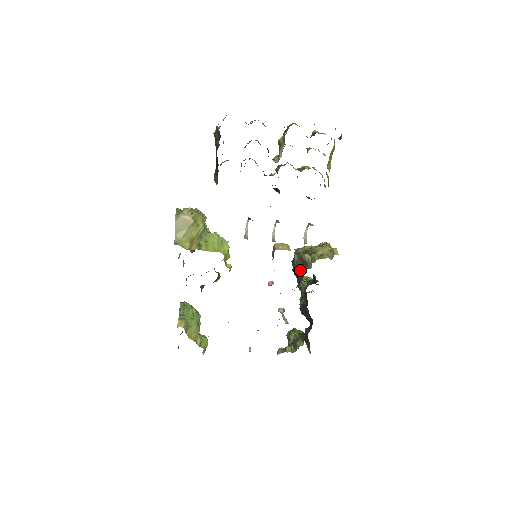
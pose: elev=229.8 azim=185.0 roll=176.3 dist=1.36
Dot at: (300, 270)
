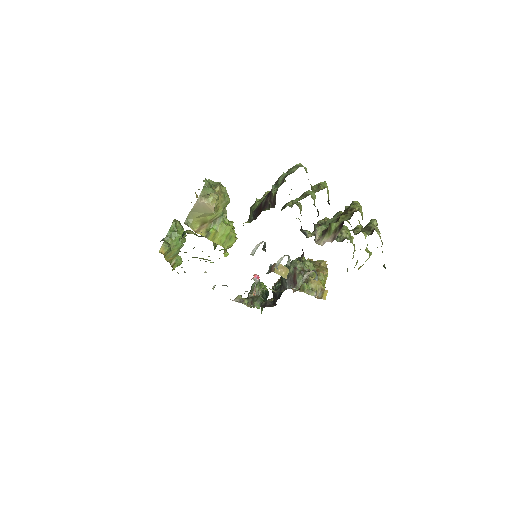
Dot at: (287, 283)
